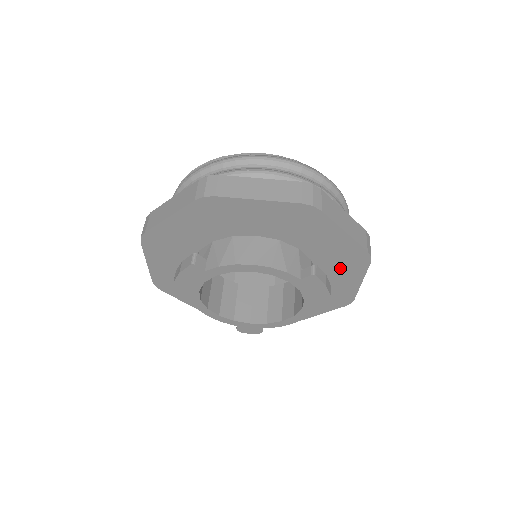
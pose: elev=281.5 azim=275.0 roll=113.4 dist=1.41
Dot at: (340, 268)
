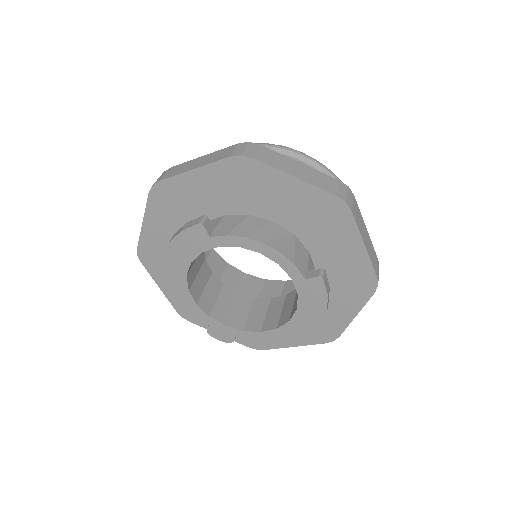
Dot at: (341, 291)
